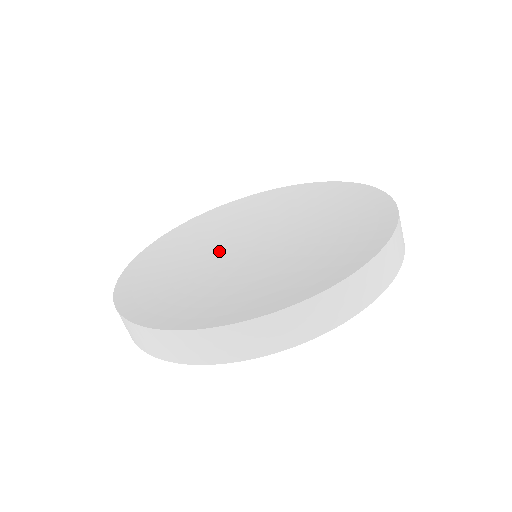
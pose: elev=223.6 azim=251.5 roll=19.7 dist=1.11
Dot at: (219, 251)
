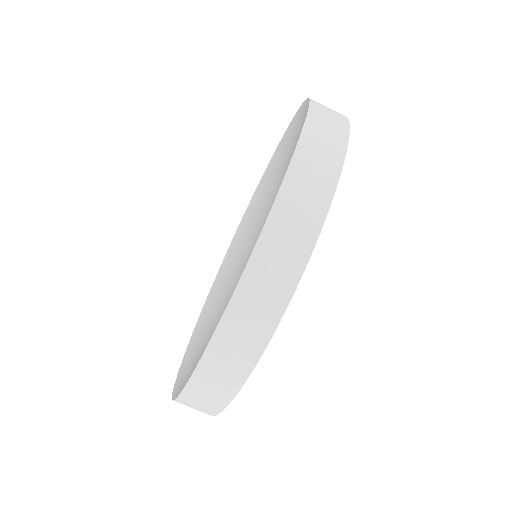
Dot at: (242, 253)
